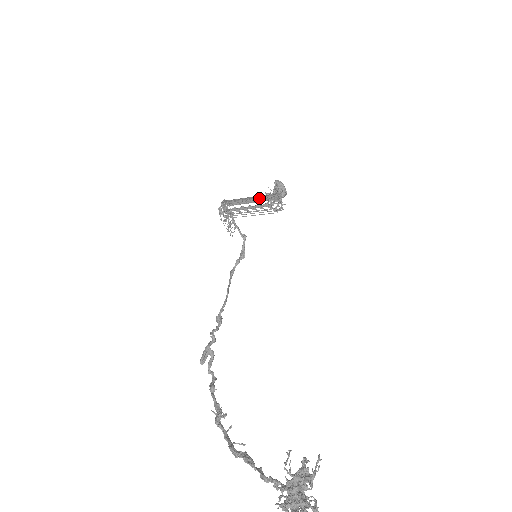
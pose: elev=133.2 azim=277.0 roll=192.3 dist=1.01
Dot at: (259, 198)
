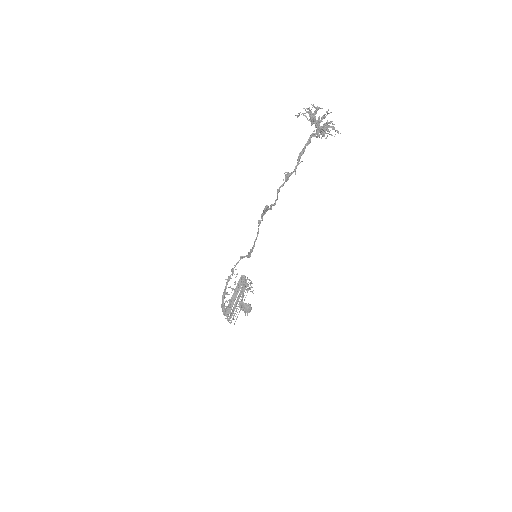
Dot at: (237, 290)
